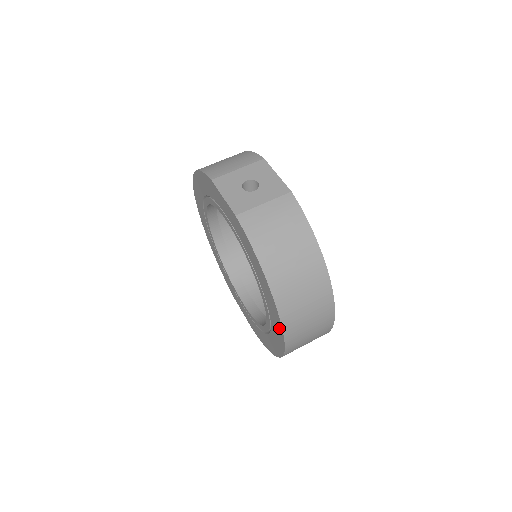
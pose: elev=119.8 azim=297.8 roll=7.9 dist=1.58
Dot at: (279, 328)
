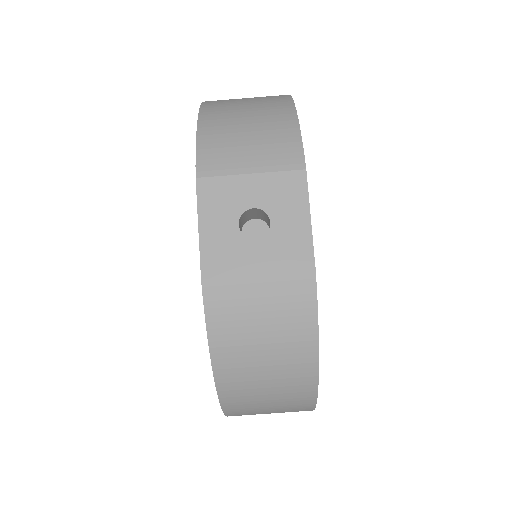
Dot at: occluded
